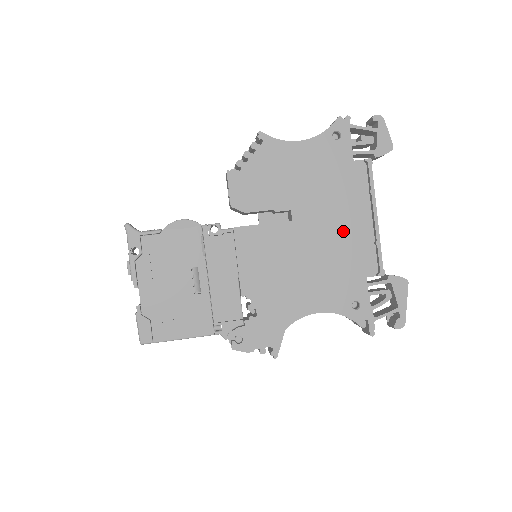
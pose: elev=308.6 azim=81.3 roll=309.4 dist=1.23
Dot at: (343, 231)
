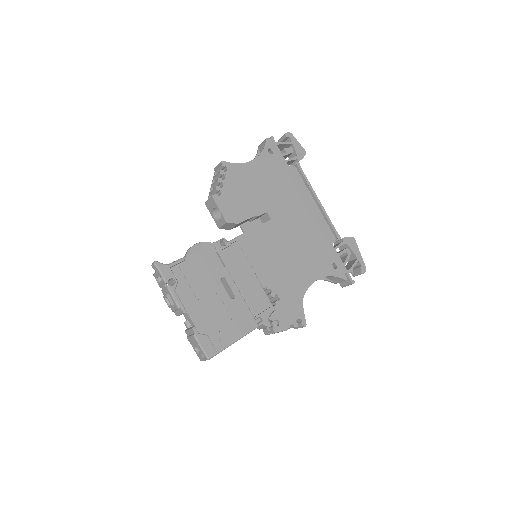
Dot at: (304, 216)
